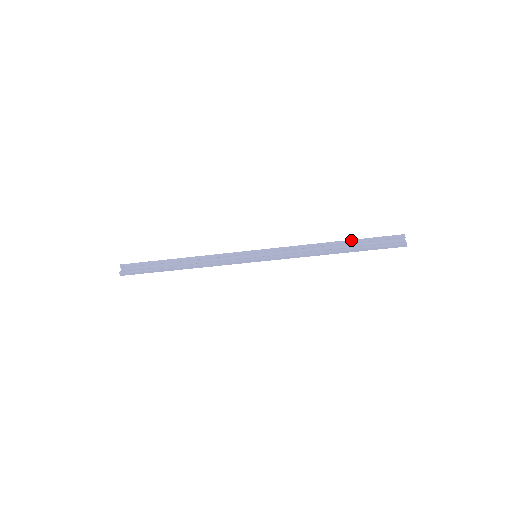
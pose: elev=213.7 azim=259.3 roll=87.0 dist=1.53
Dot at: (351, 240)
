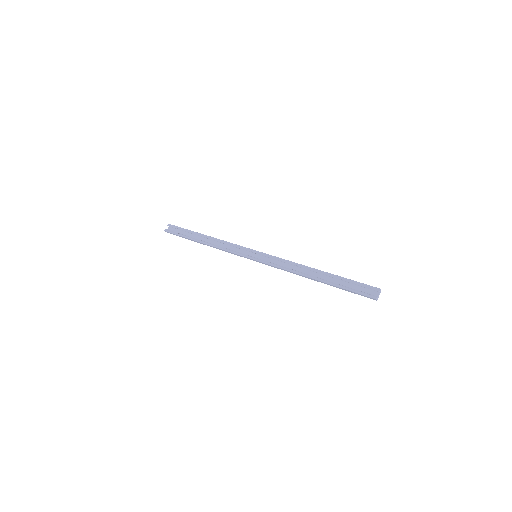
Dot at: (332, 274)
